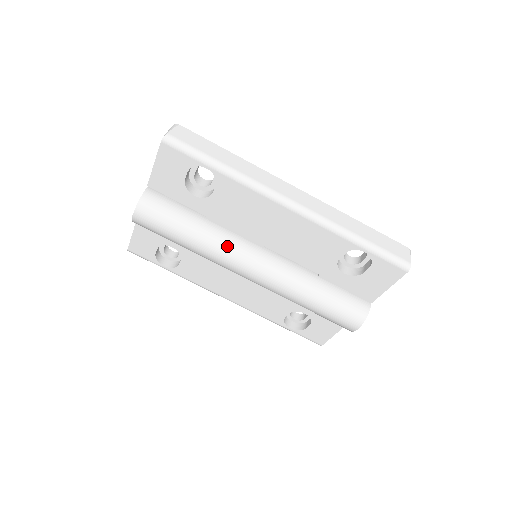
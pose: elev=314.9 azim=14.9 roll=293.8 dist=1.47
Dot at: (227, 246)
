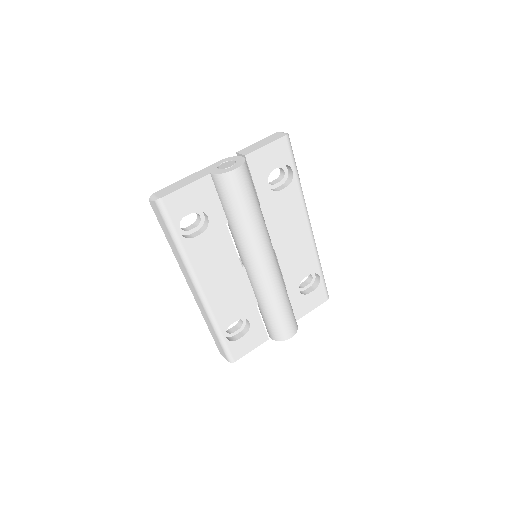
Dot at: (268, 234)
